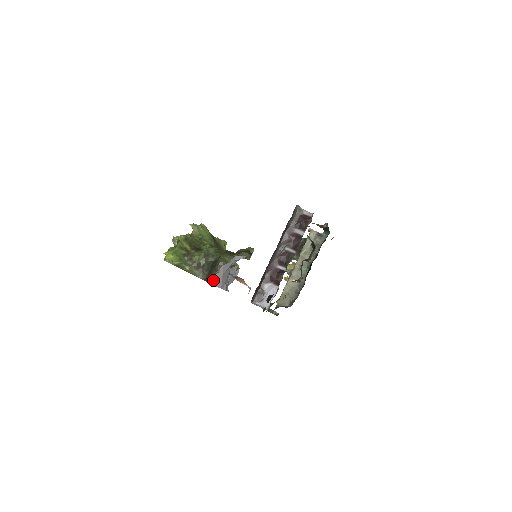
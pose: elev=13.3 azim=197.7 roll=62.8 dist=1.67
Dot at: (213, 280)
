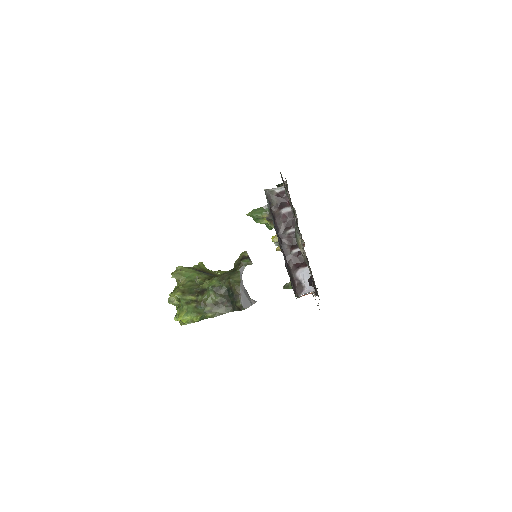
Dot at: (243, 306)
